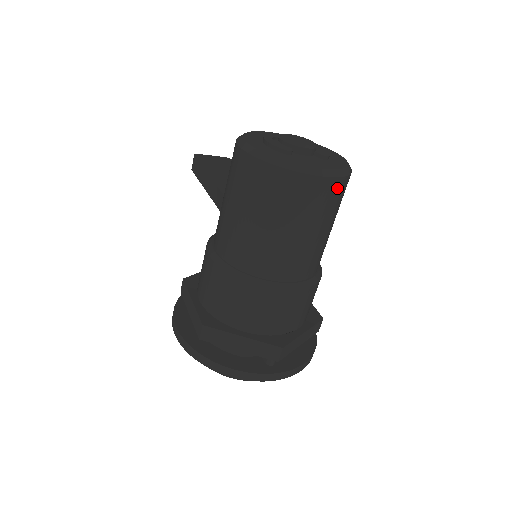
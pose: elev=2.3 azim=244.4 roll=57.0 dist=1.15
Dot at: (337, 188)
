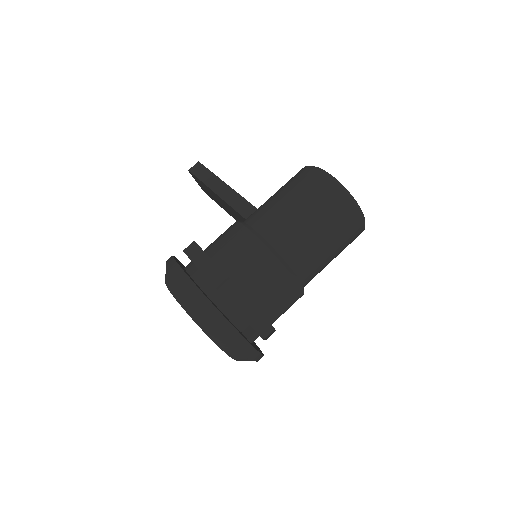
Dot at: (359, 234)
